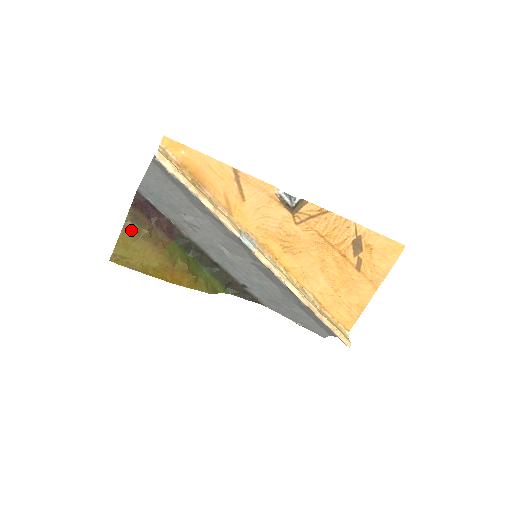
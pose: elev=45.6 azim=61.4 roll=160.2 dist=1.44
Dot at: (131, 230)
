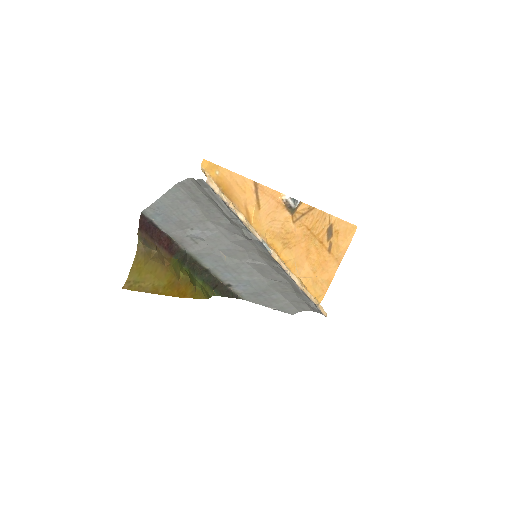
Dot at: (143, 253)
